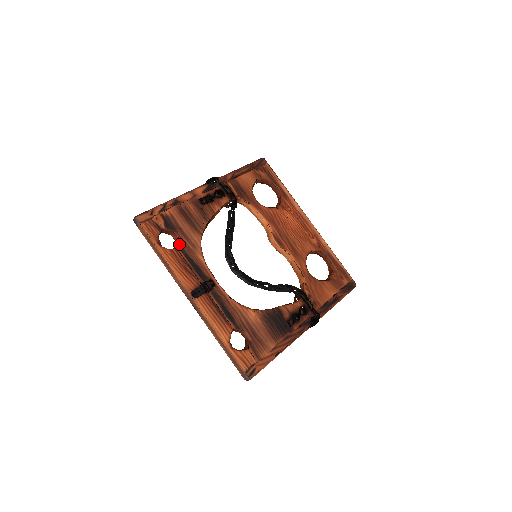
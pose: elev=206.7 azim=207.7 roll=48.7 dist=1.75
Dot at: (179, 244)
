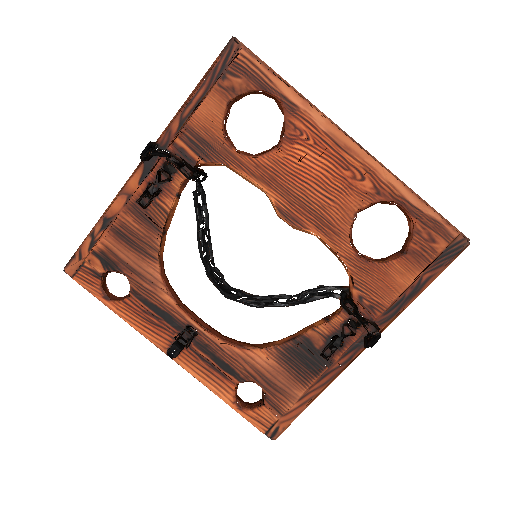
Dot at: (131, 288)
